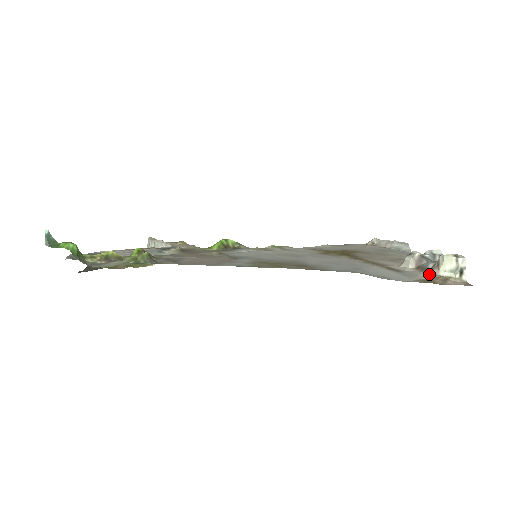
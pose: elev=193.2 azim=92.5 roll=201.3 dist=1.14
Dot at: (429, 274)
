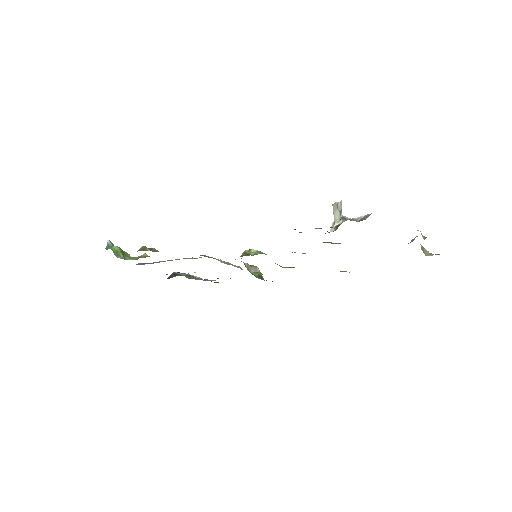
Dot at: occluded
